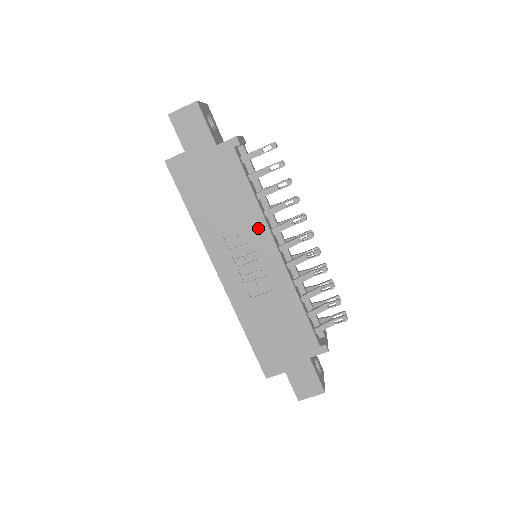
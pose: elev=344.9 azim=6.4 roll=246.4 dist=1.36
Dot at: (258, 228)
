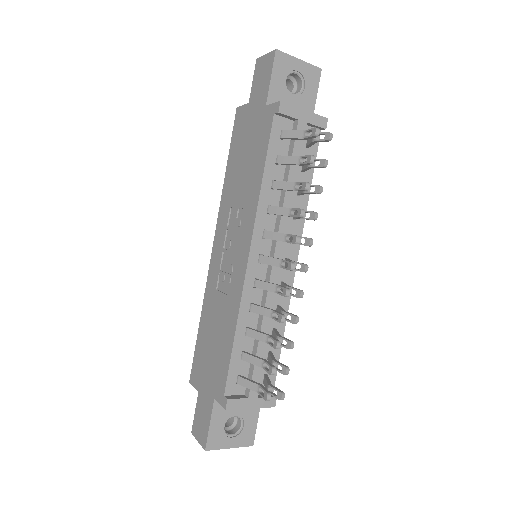
Dot at: (249, 218)
